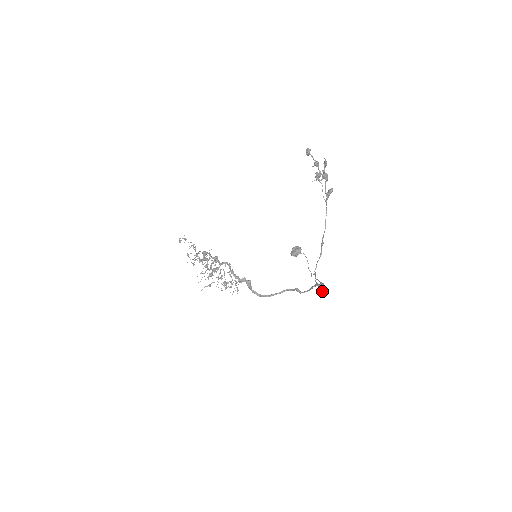
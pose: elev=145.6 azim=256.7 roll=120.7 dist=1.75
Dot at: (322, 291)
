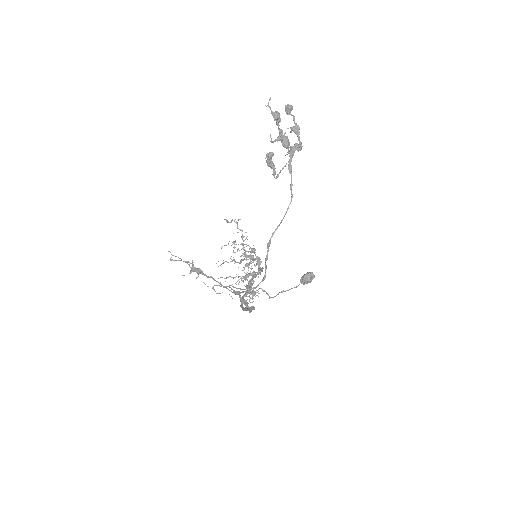
Dot at: (207, 286)
